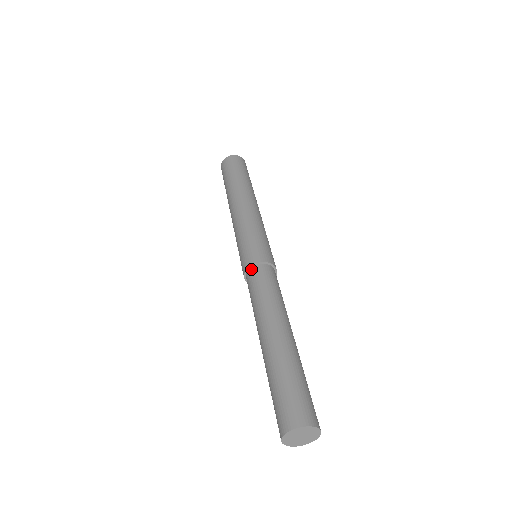
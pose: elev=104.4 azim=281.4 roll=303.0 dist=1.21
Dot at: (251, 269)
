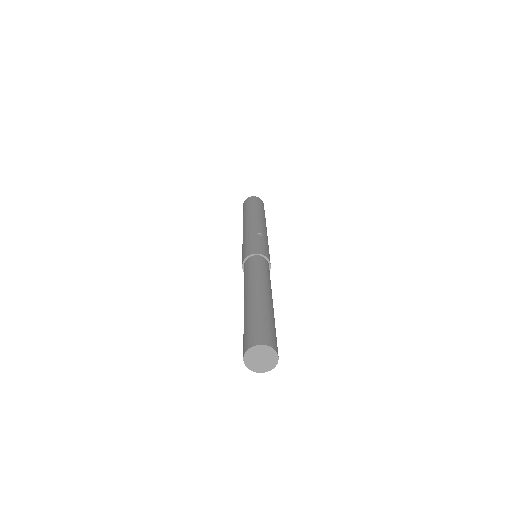
Dot at: occluded
